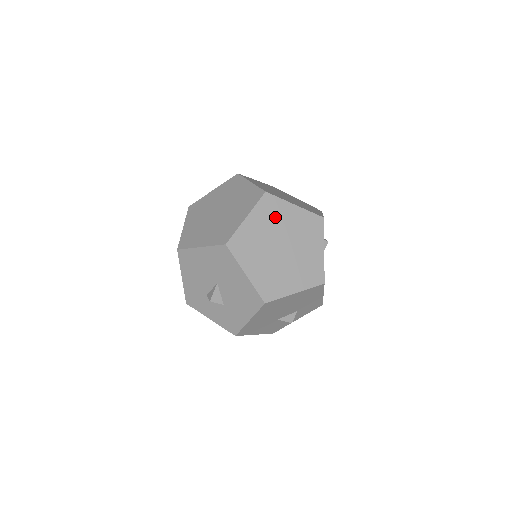
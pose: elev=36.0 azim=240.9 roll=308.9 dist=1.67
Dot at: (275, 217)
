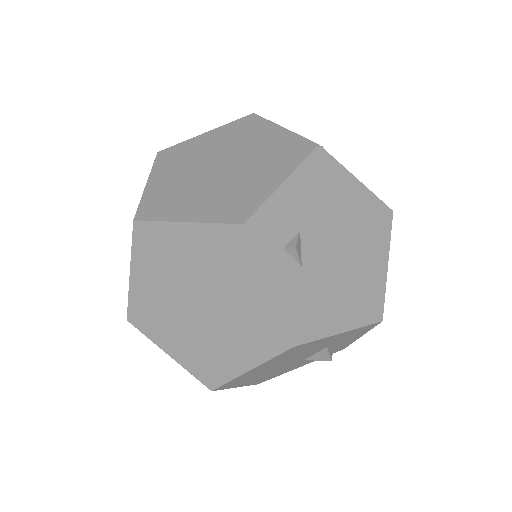
Dot at: (165, 257)
